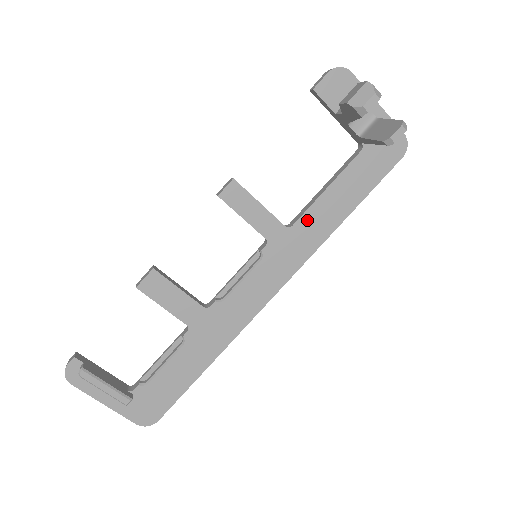
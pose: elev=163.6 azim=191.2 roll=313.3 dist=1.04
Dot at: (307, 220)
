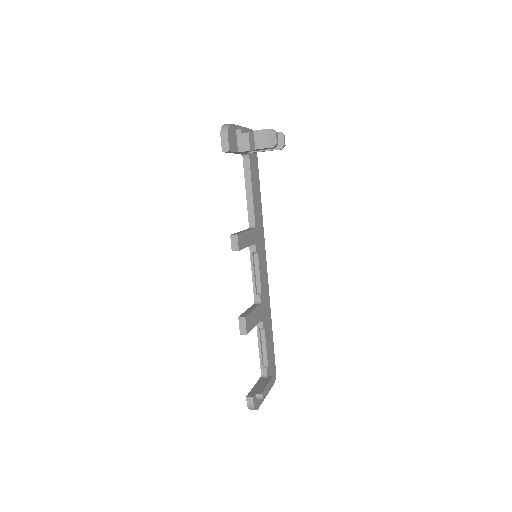
Dot at: (256, 215)
